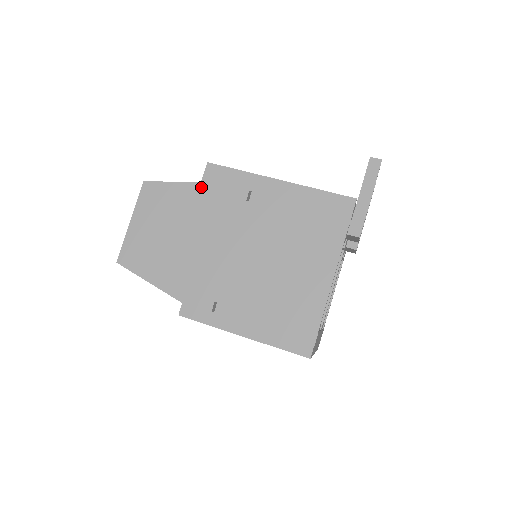
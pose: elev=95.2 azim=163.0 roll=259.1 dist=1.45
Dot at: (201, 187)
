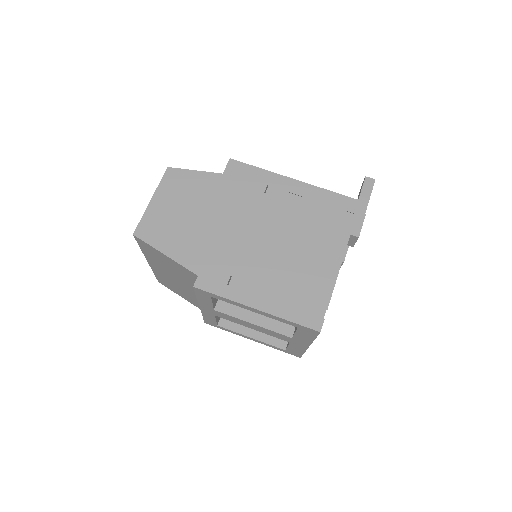
Dot at: (223, 177)
